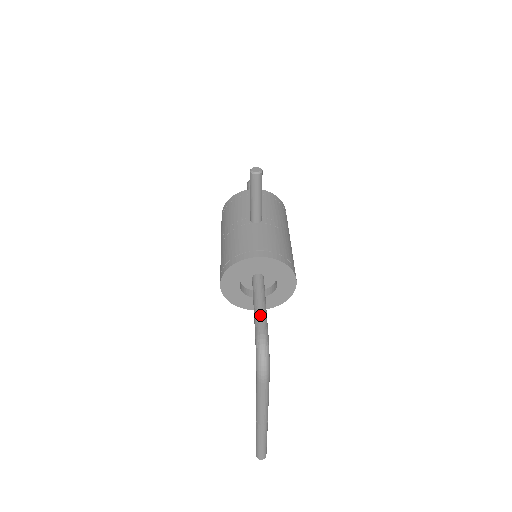
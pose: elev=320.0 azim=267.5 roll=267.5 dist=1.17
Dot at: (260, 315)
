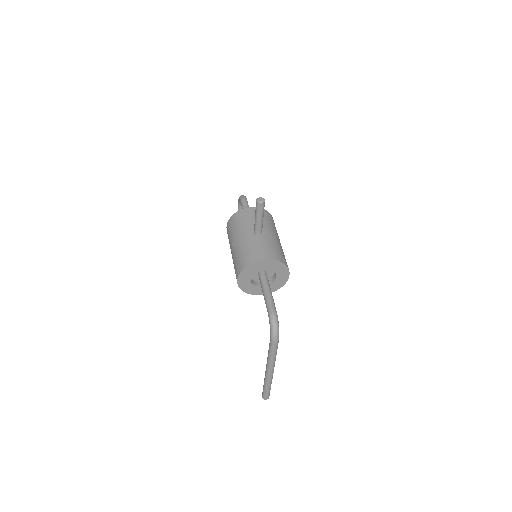
Dot at: (269, 299)
